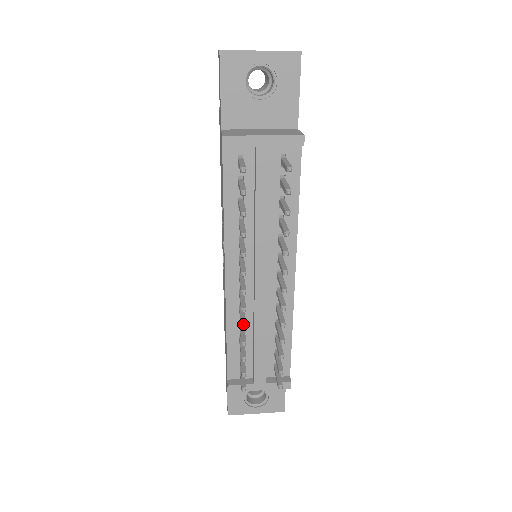
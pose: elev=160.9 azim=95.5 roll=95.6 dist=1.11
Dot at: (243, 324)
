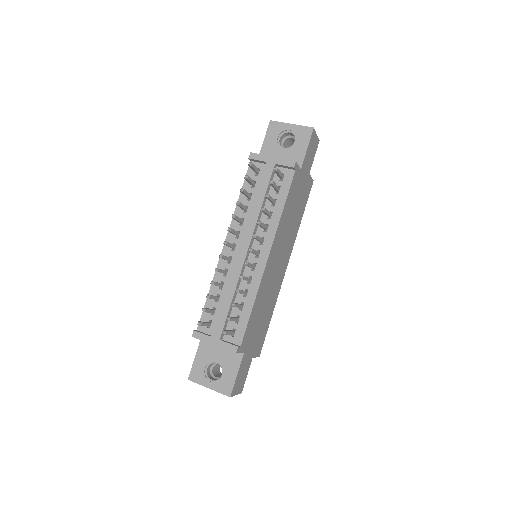
Dot at: occluded
